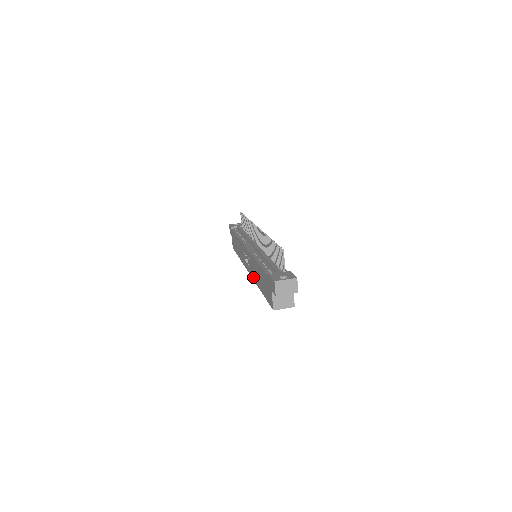
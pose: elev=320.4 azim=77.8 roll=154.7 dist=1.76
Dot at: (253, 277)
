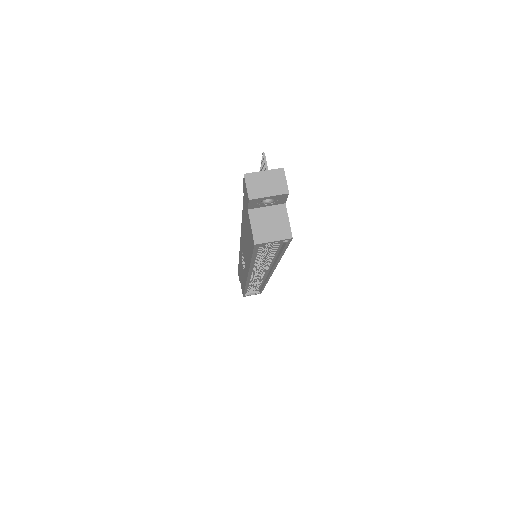
Dot at: (247, 268)
